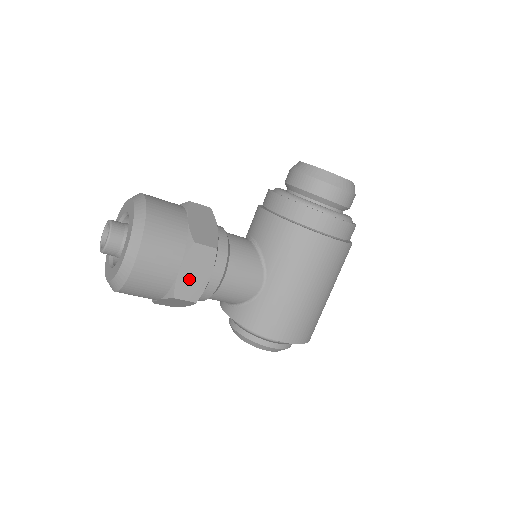
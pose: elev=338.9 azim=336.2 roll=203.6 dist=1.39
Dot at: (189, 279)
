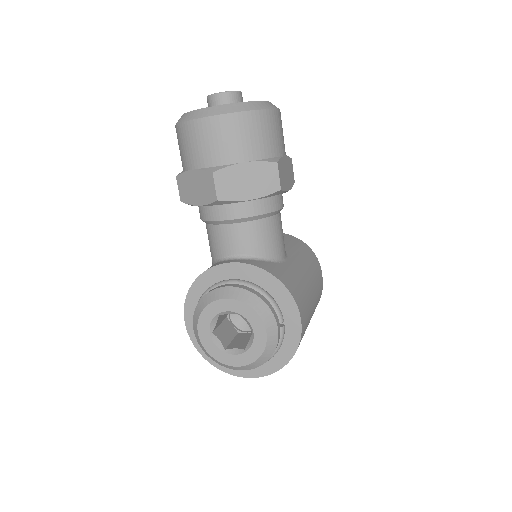
Dot at: (284, 170)
